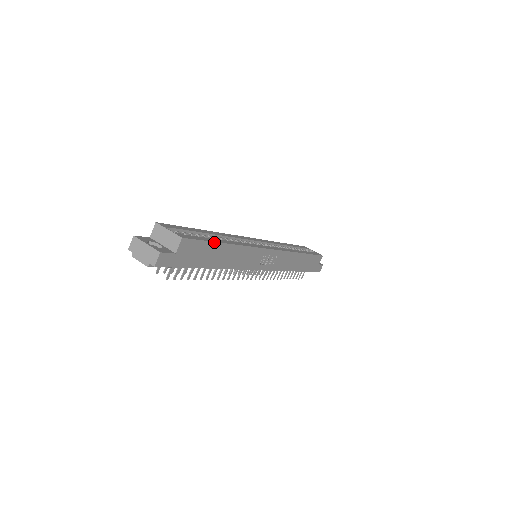
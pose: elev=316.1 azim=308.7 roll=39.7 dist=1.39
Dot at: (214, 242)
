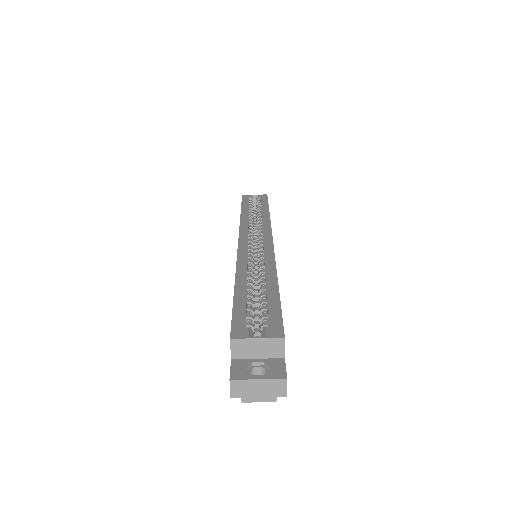
Dot at: (279, 300)
